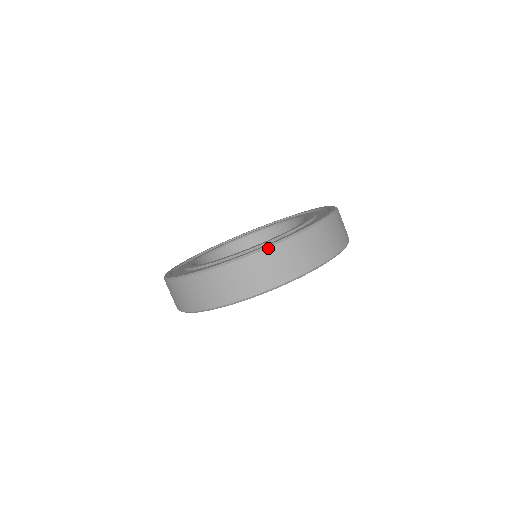
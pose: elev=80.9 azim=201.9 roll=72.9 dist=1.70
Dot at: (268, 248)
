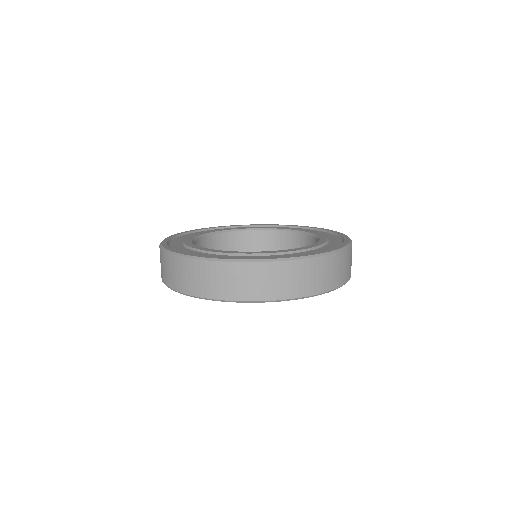
Dot at: (182, 257)
